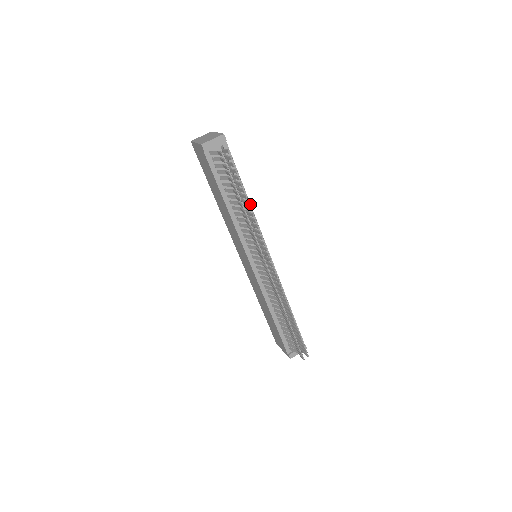
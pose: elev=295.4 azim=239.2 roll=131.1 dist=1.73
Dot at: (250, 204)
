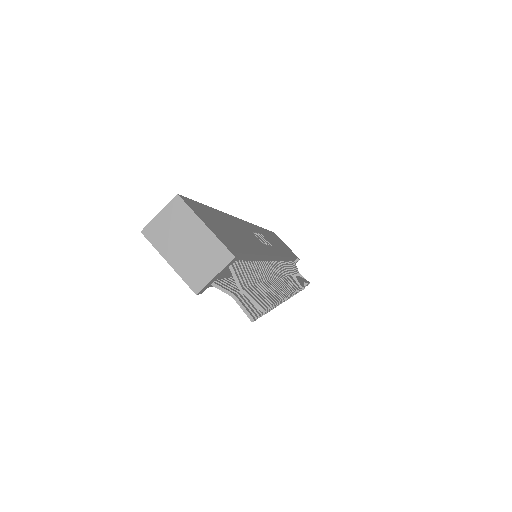
Dot at: (262, 255)
